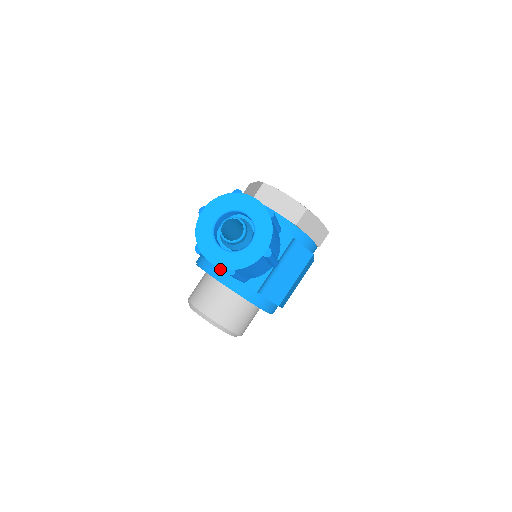
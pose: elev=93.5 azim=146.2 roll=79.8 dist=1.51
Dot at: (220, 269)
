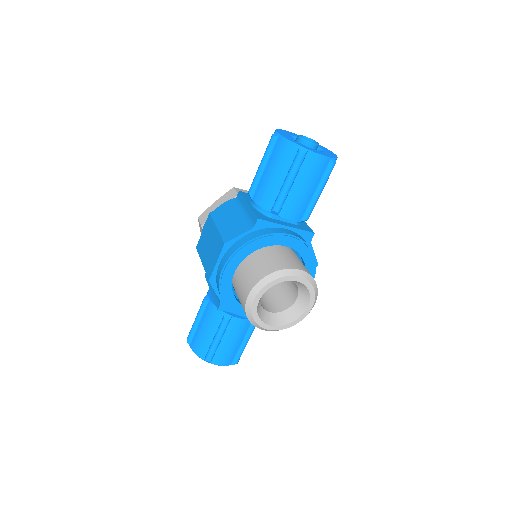
Dot at: (275, 228)
